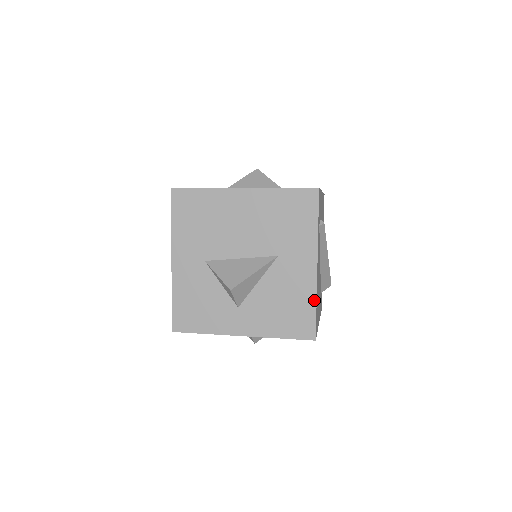
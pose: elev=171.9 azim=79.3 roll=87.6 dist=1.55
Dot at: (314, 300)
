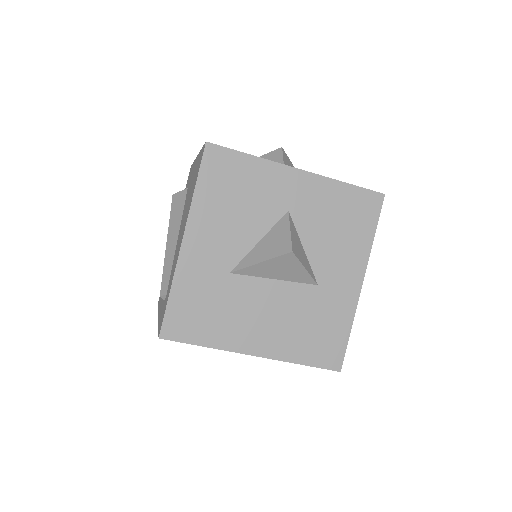
Dot at: occluded
